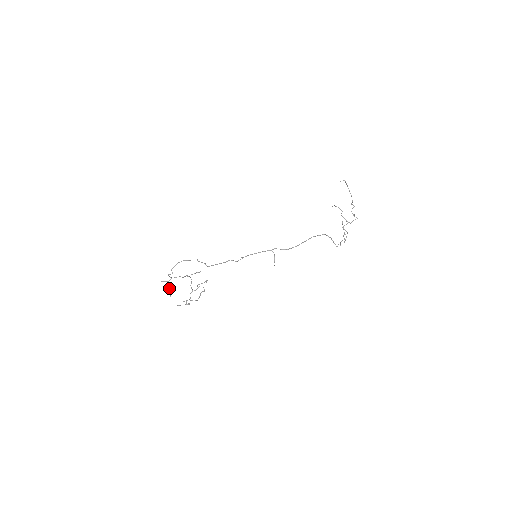
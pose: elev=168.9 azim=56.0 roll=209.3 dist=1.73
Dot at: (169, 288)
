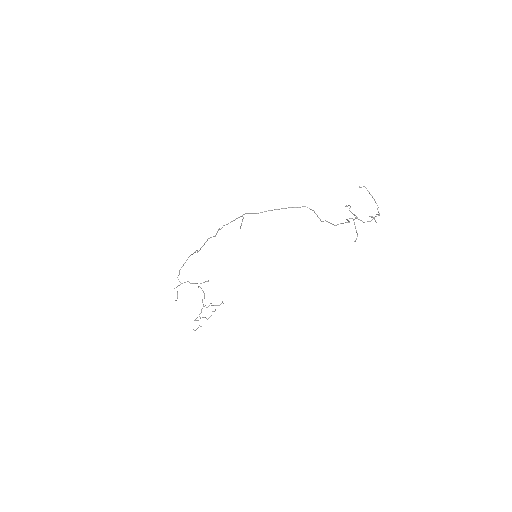
Dot at: (177, 293)
